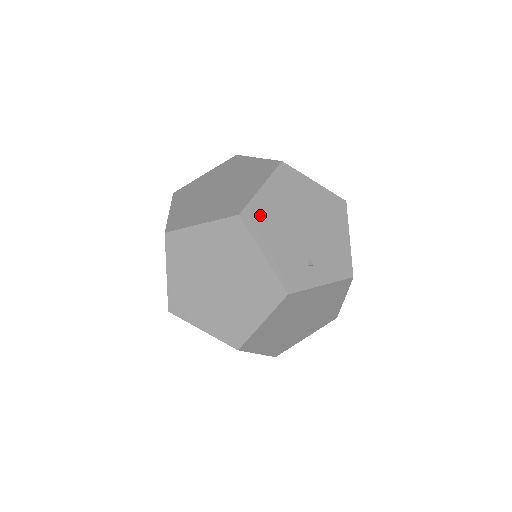
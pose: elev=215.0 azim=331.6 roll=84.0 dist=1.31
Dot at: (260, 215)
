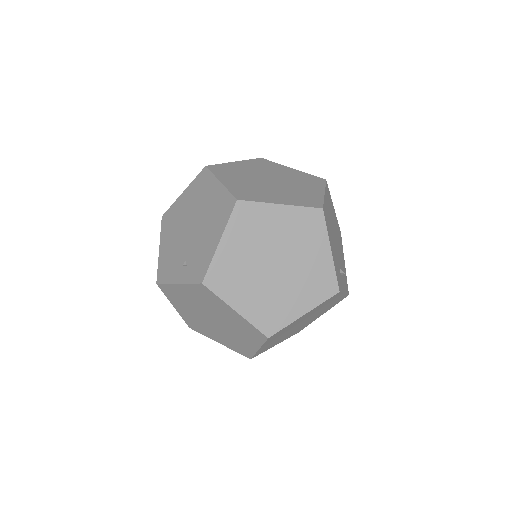
Dot at: (327, 216)
